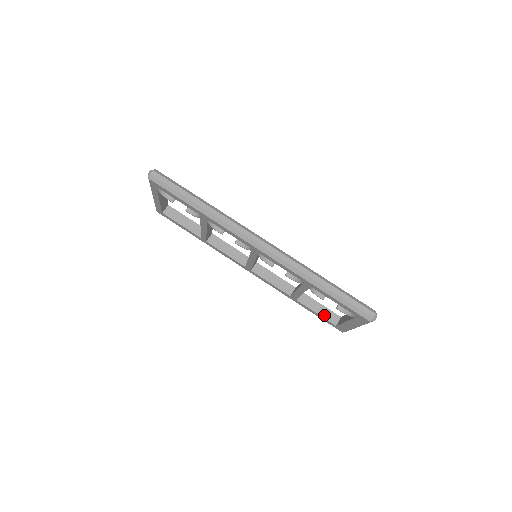
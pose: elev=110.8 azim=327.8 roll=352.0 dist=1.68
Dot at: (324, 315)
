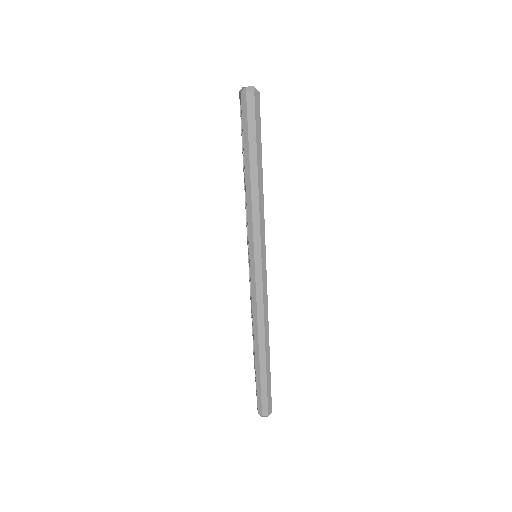
Dot at: occluded
